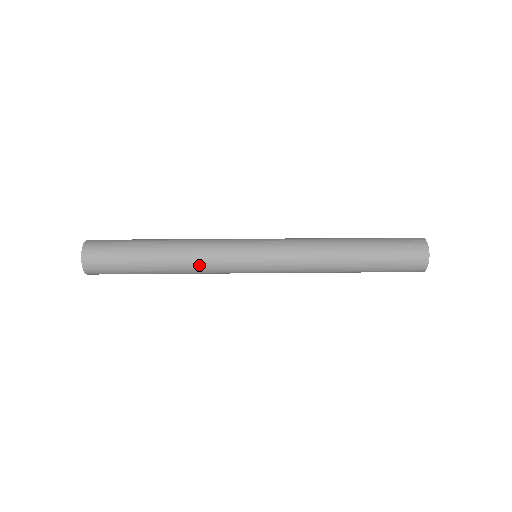
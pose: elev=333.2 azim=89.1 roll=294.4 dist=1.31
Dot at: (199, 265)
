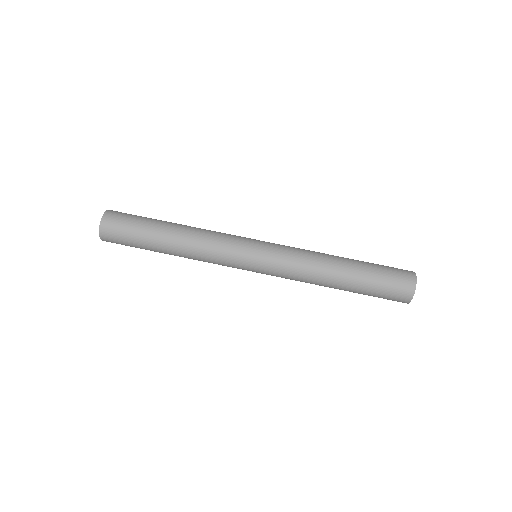
Dot at: (202, 260)
